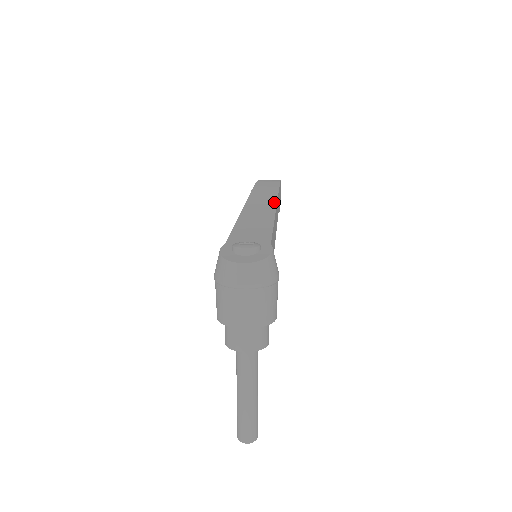
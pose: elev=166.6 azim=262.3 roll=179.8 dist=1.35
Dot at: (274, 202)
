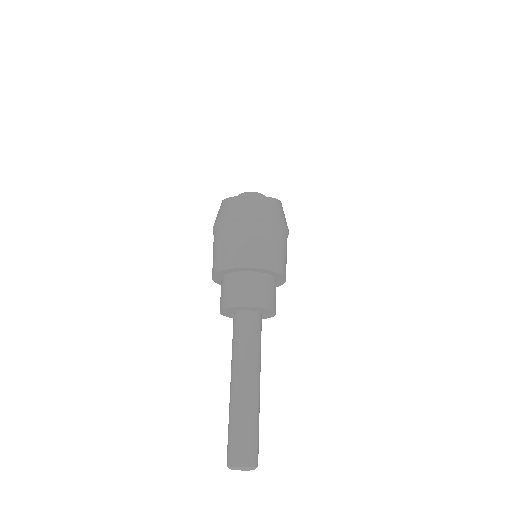
Dot at: occluded
